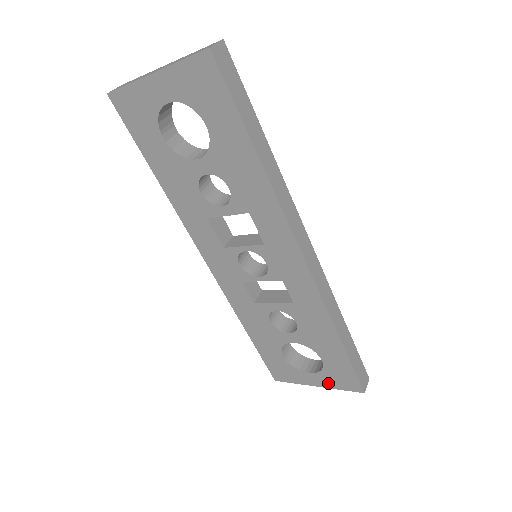
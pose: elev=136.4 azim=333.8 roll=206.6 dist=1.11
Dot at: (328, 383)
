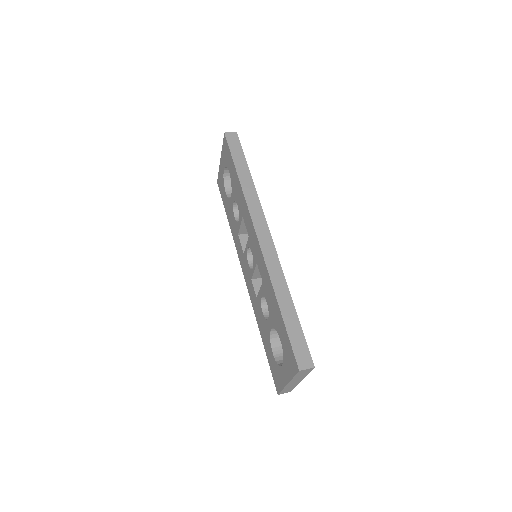
Dot at: (289, 373)
